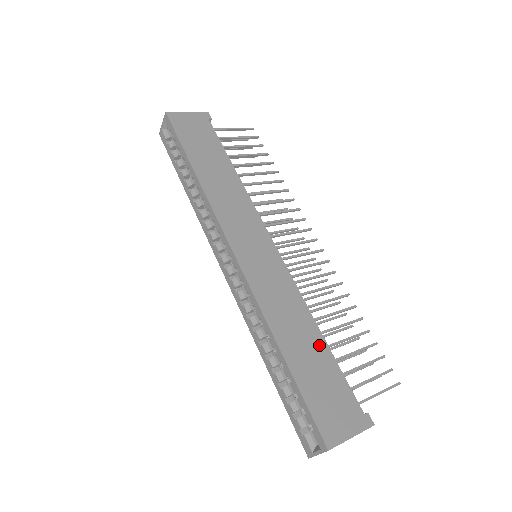
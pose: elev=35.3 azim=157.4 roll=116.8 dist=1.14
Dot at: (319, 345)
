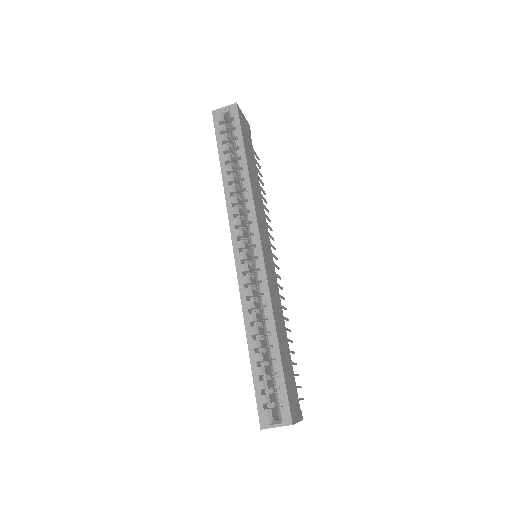
Dot at: (287, 346)
